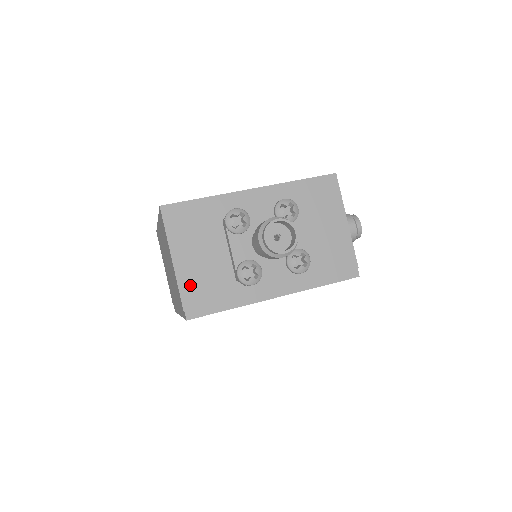
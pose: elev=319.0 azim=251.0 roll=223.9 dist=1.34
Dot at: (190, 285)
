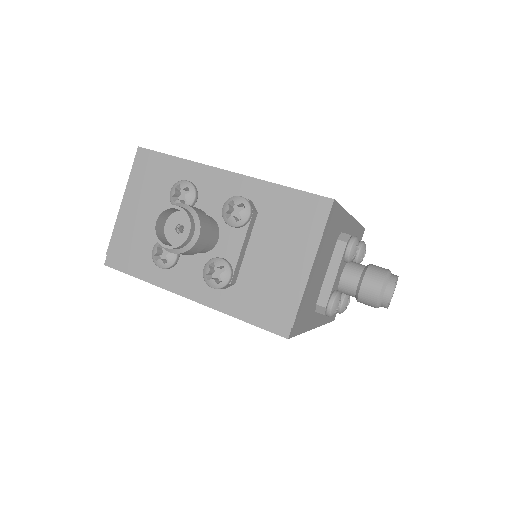
Dot at: (123, 235)
